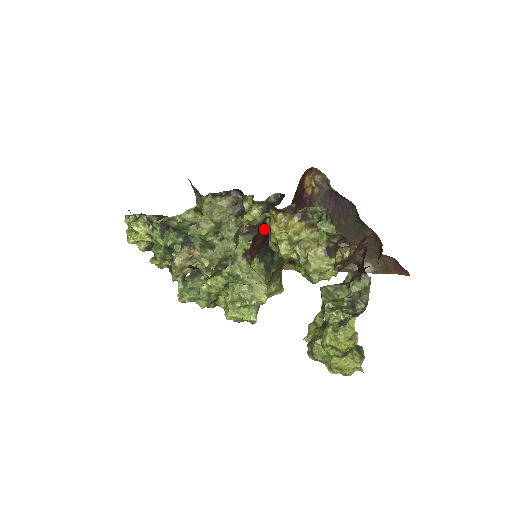
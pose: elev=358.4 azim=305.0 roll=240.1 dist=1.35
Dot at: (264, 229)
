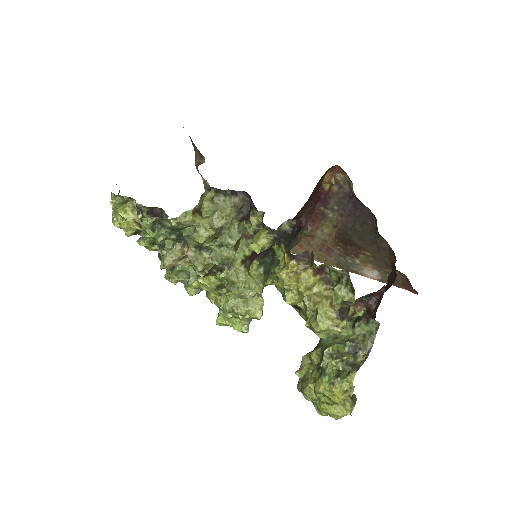
Dot at: occluded
